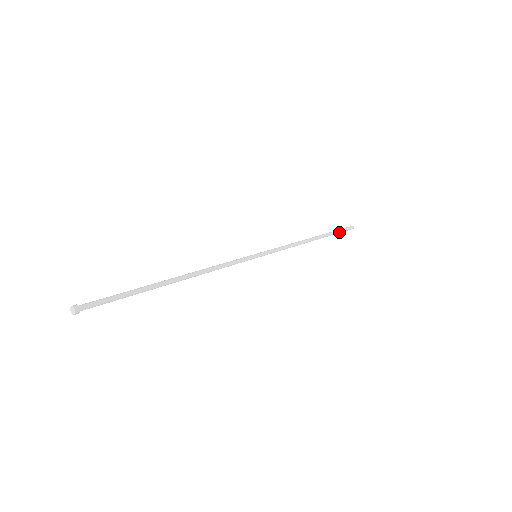
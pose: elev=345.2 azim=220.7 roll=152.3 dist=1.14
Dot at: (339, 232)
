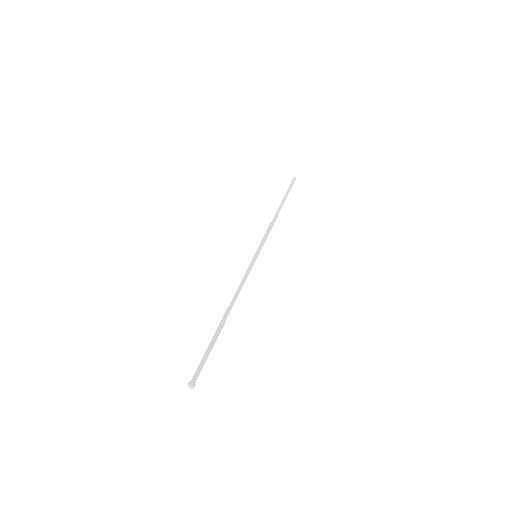
Dot at: (289, 191)
